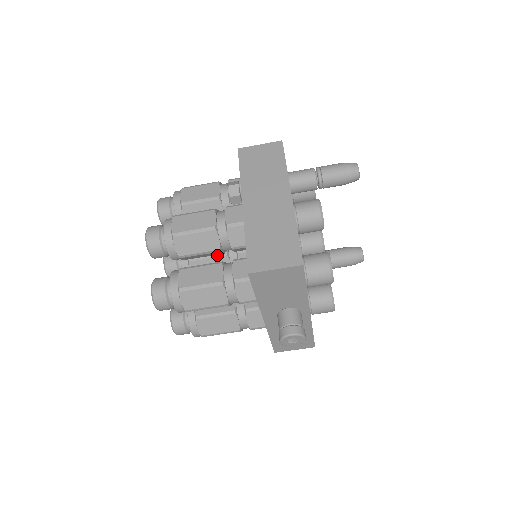
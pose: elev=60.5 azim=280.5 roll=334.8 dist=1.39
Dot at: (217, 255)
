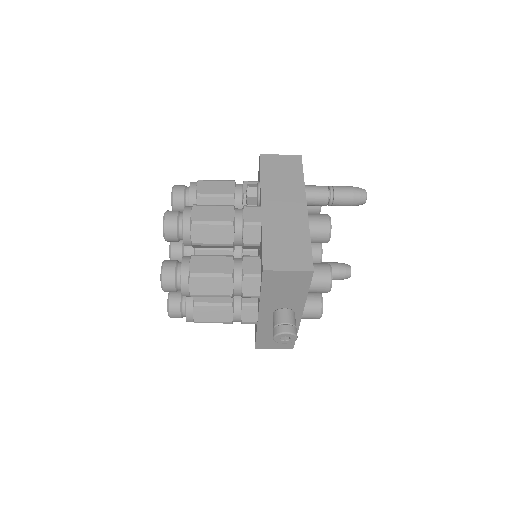
Dot at: (224, 249)
